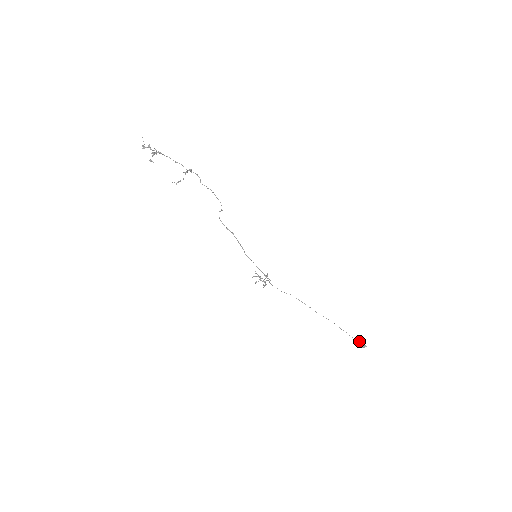
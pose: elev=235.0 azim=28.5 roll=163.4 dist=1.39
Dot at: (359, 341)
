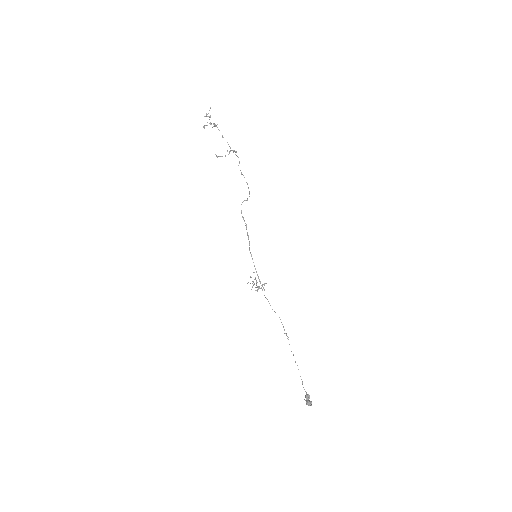
Dot at: occluded
